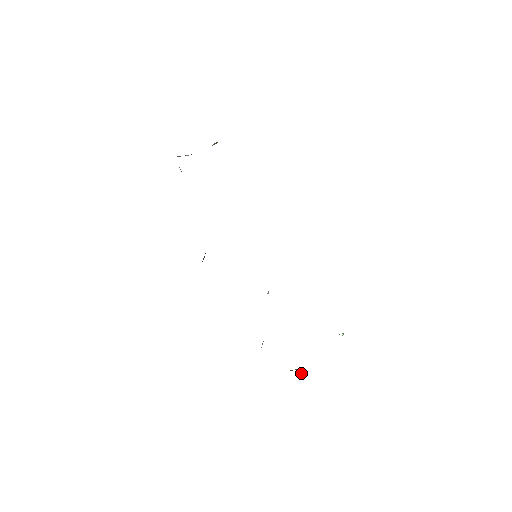
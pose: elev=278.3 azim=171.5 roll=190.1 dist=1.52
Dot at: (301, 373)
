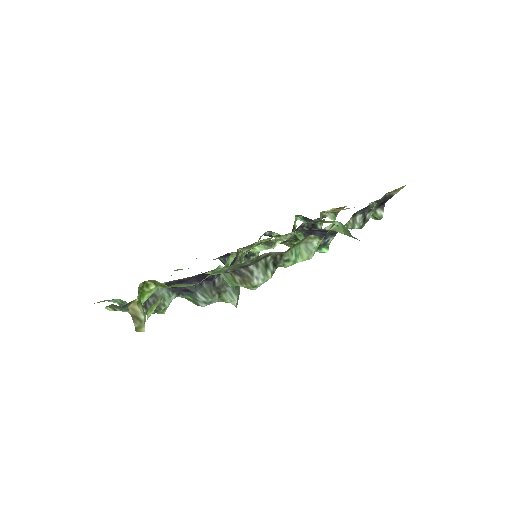
Dot at: (138, 304)
